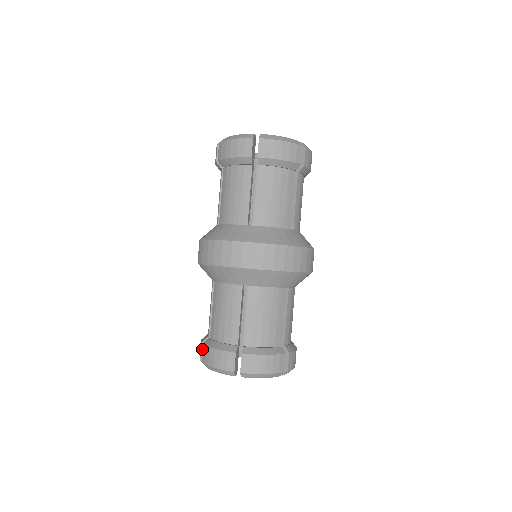
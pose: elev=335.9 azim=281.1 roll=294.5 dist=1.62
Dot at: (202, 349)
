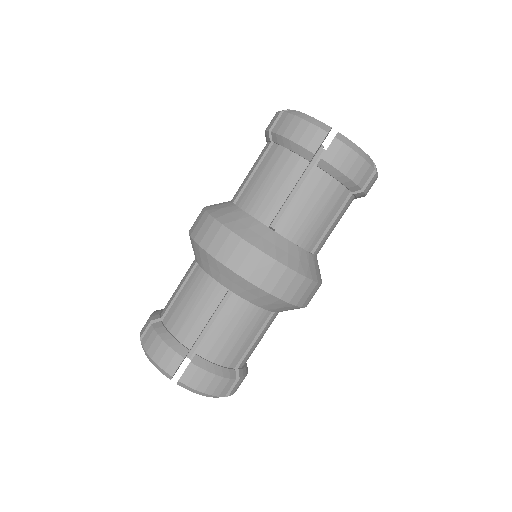
Dot at: occluded
